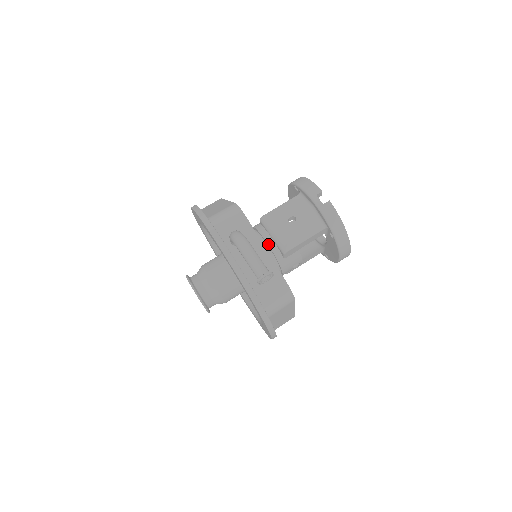
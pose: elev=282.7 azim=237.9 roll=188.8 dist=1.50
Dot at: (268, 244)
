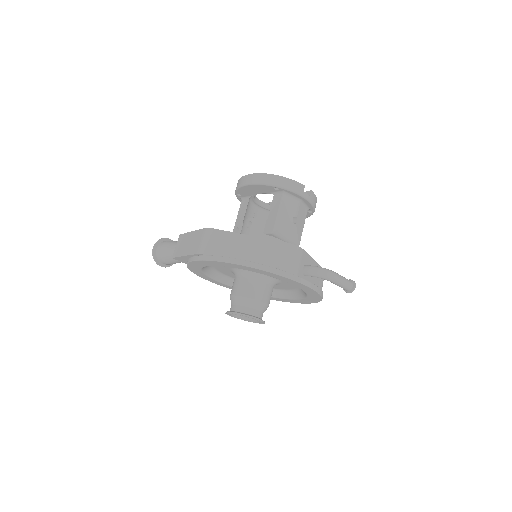
Dot at: occluded
